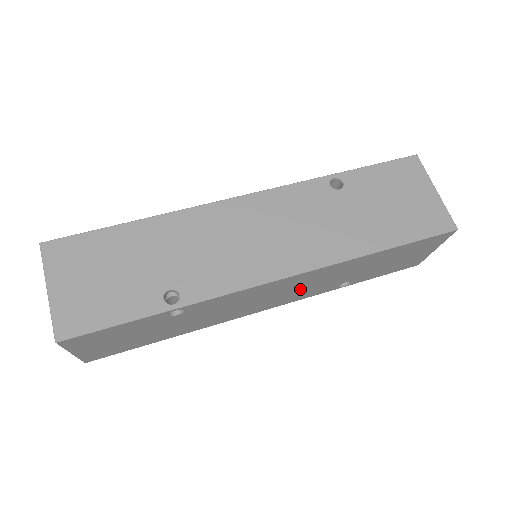
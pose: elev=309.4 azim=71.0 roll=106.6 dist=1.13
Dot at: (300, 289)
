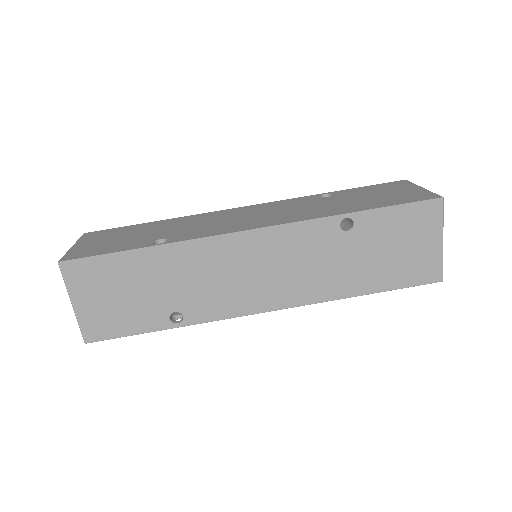
Dot at: occluded
